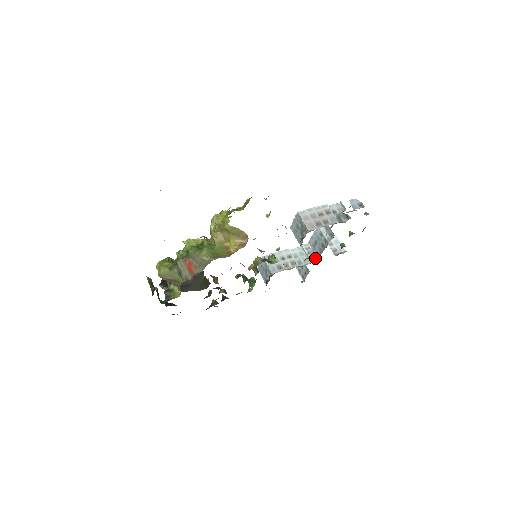
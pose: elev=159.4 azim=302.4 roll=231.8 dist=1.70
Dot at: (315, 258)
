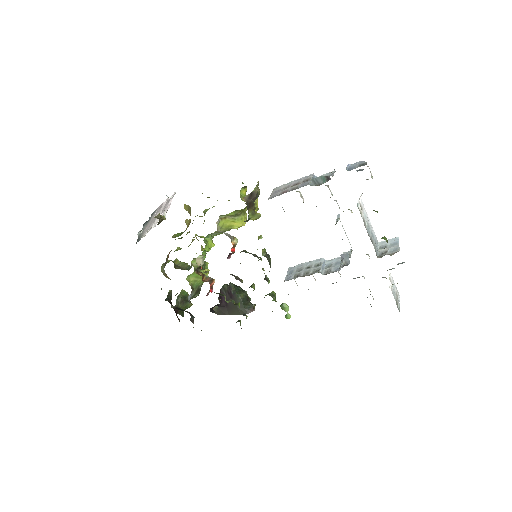
Dot at: (347, 263)
